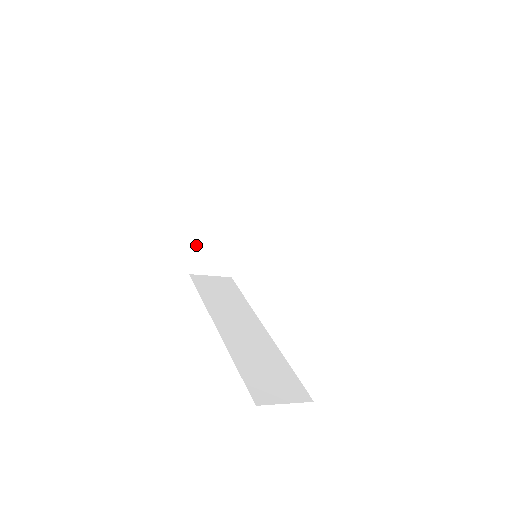
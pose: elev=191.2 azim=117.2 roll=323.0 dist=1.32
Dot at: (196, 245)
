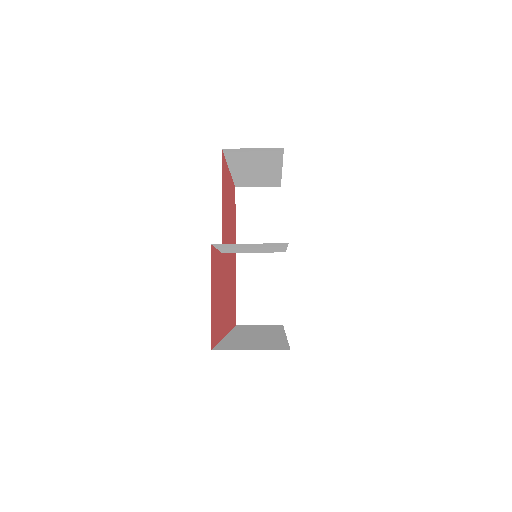
Dot at: (236, 293)
